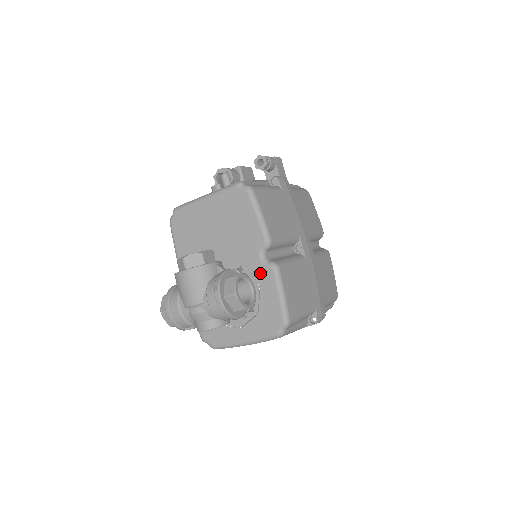
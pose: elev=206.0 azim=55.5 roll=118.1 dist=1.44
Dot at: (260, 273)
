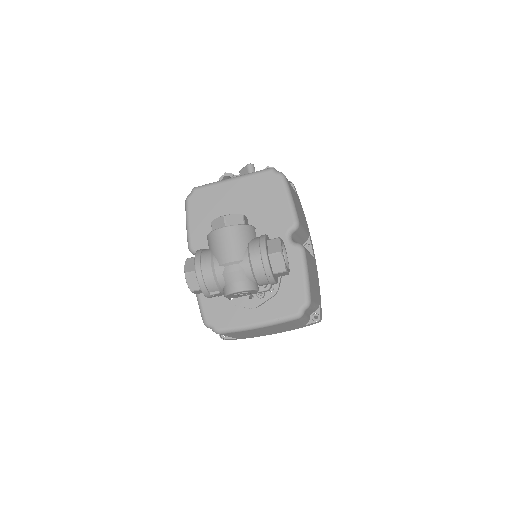
Dot at: occluded
